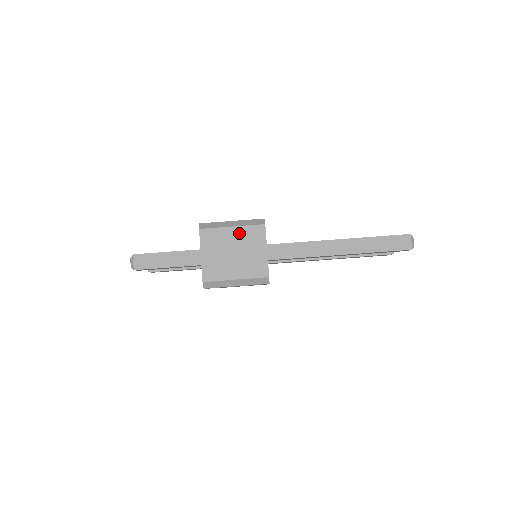
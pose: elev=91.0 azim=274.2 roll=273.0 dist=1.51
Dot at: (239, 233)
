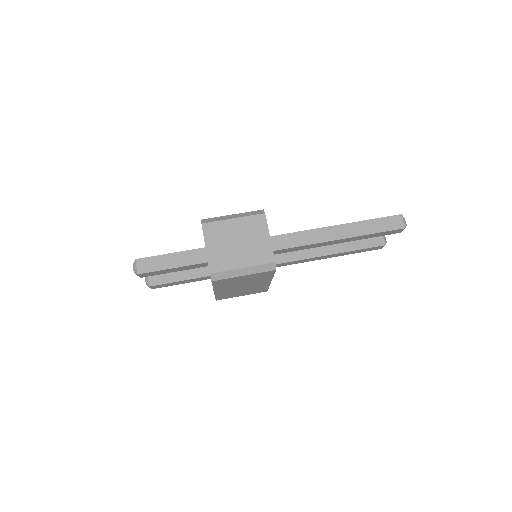
Dot at: (241, 224)
